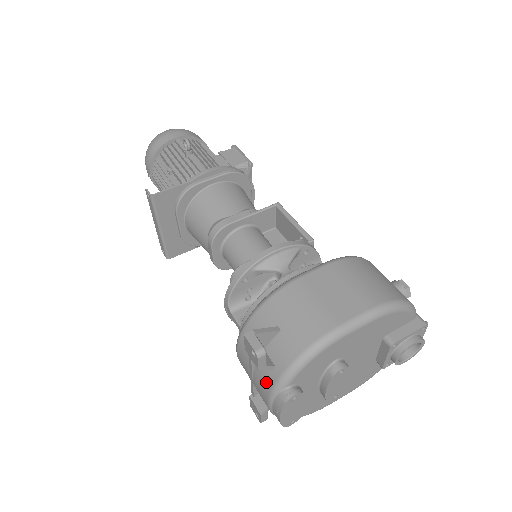
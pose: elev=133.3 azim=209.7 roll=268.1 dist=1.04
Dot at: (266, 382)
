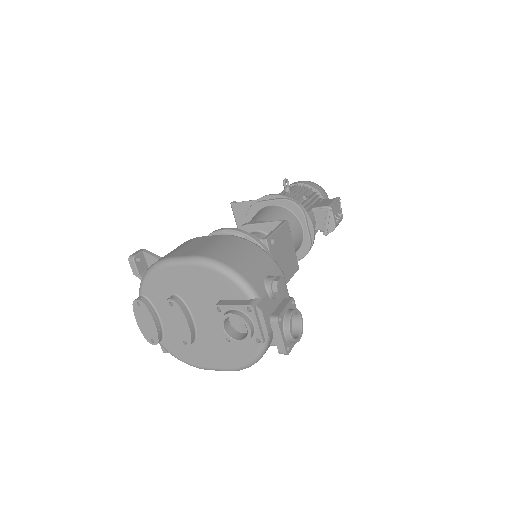
Dot at: occluded
